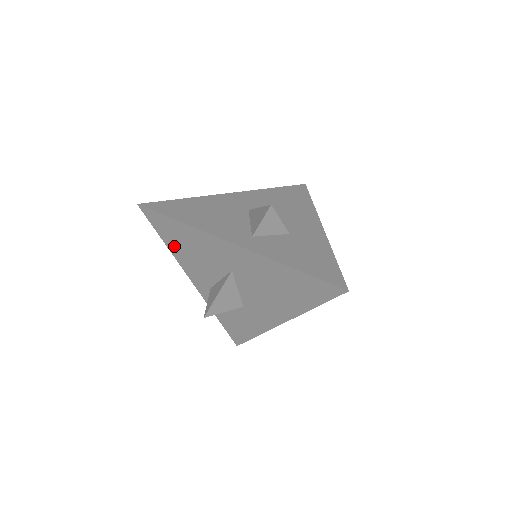
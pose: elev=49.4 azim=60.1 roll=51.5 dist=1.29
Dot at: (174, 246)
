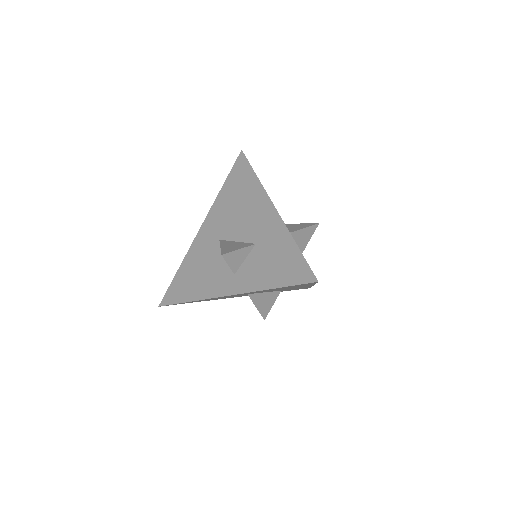
Dot at: occluded
